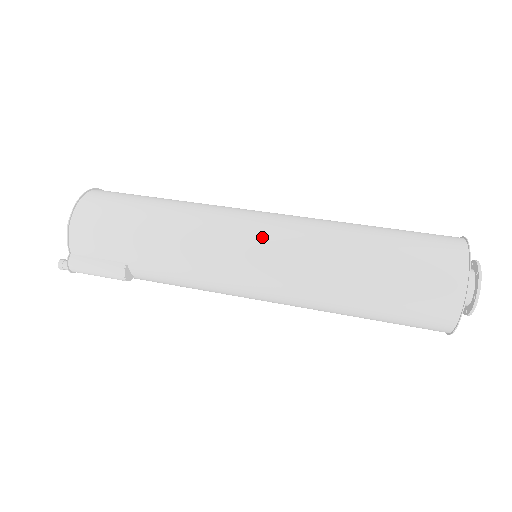
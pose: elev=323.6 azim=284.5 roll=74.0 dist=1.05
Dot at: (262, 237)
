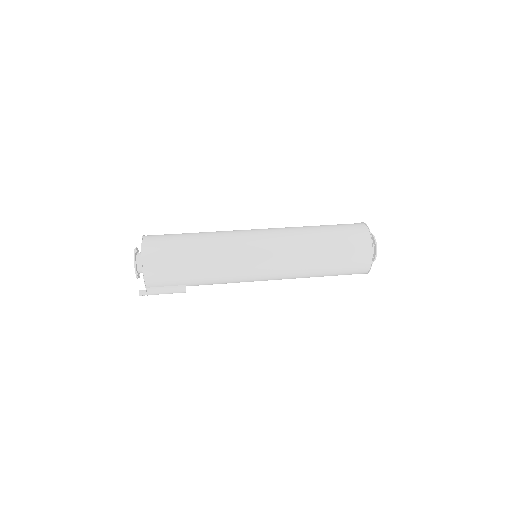
Dot at: (266, 258)
